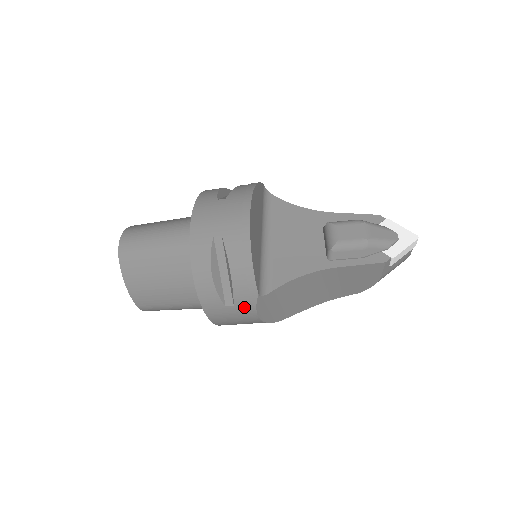
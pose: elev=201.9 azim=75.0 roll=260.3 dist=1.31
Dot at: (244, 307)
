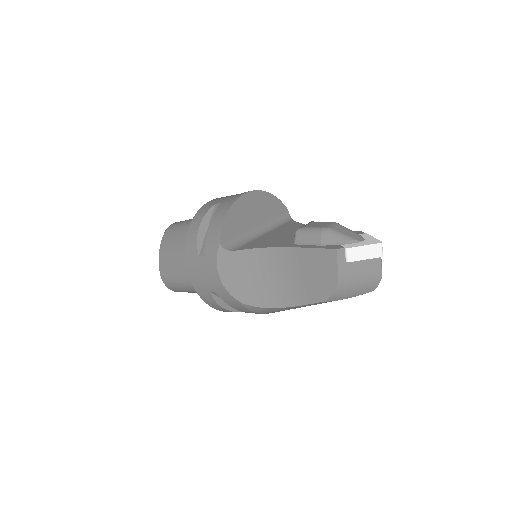
Dot at: (210, 258)
